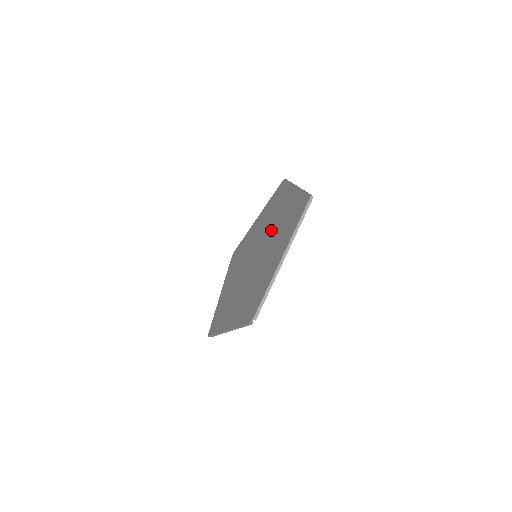
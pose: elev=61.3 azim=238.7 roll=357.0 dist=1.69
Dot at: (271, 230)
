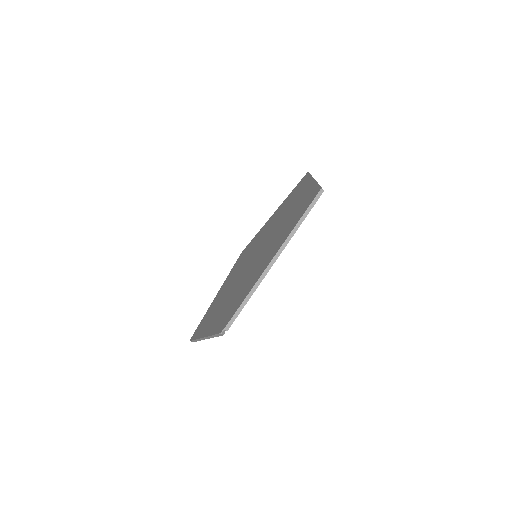
Dot at: (276, 228)
